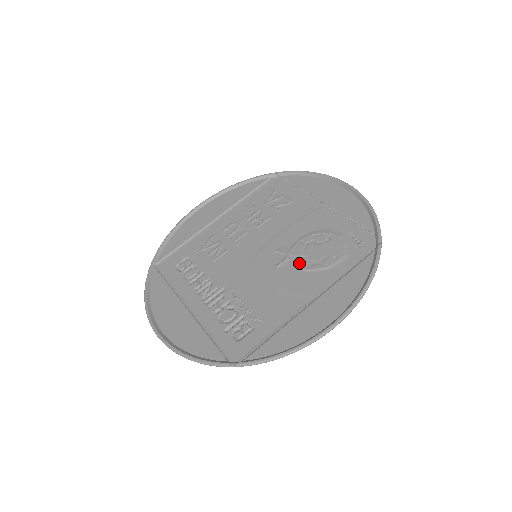
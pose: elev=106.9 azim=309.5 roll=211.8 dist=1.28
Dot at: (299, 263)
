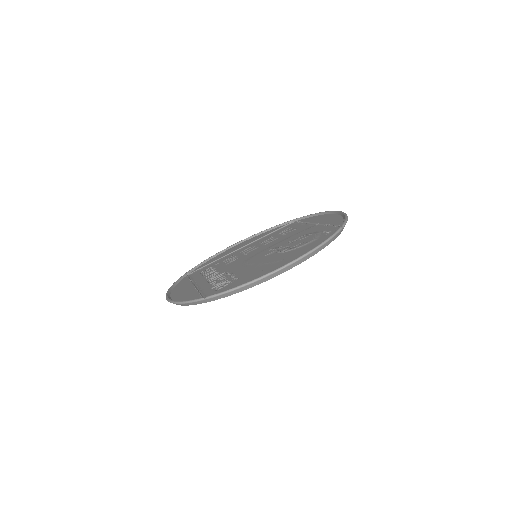
Dot at: (281, 250)
